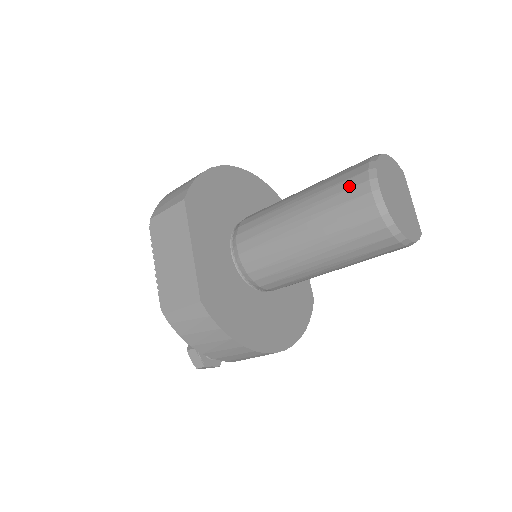
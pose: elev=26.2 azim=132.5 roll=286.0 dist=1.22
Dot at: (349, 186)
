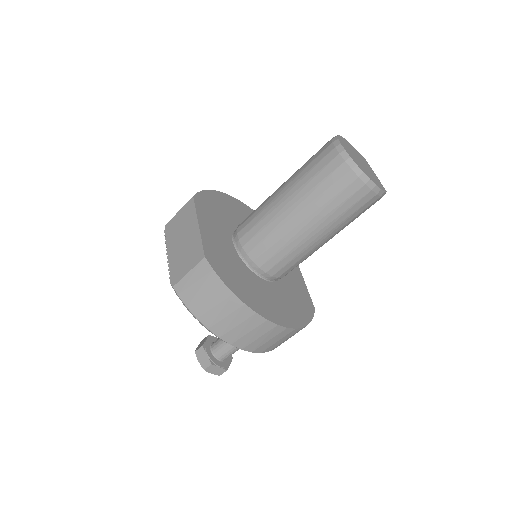
Dot at: (319, 153)
